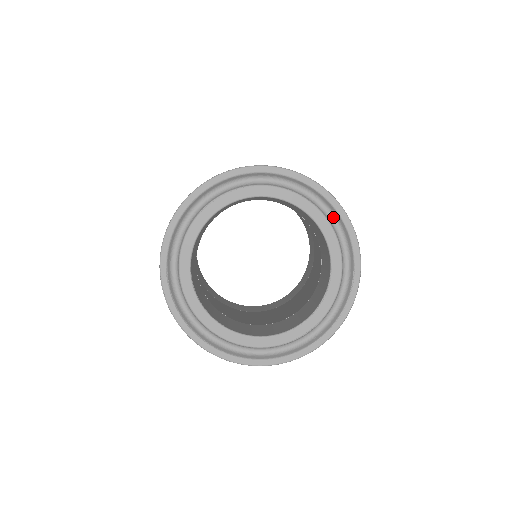
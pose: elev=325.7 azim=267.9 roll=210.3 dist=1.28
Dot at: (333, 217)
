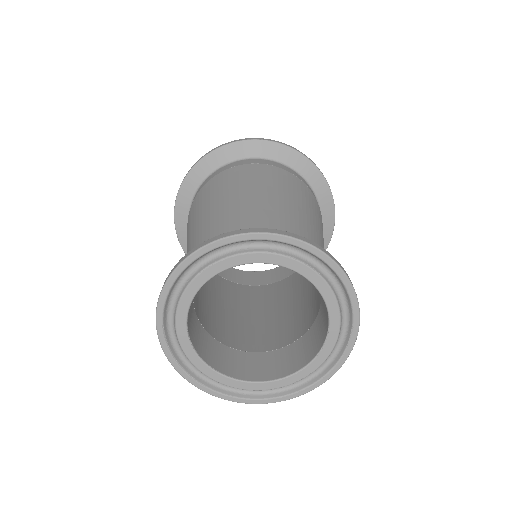
Dot at: (335, 280)
